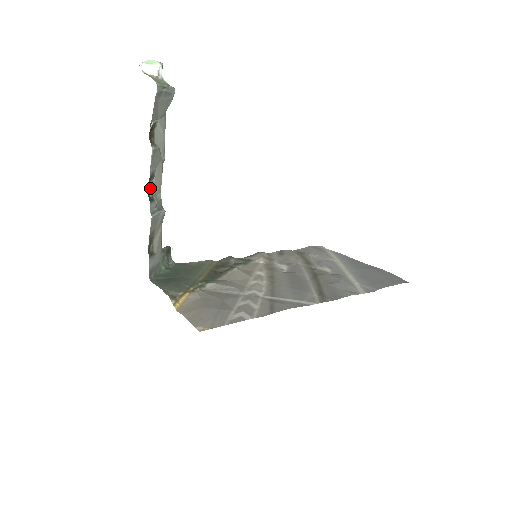
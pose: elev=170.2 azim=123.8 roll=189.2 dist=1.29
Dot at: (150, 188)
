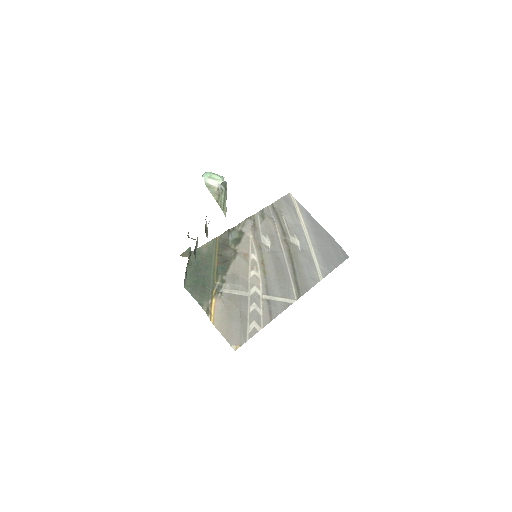
Dot at: (195, 246)
